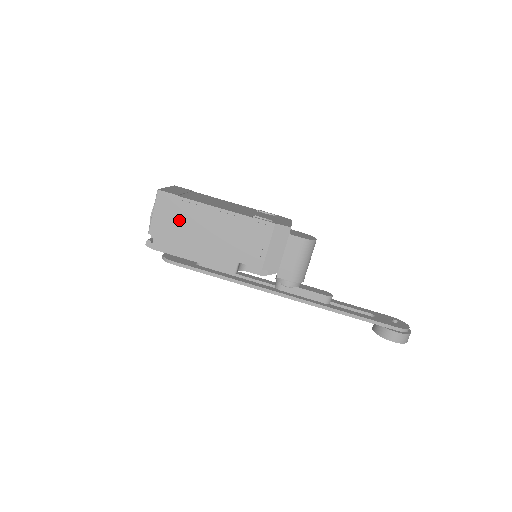
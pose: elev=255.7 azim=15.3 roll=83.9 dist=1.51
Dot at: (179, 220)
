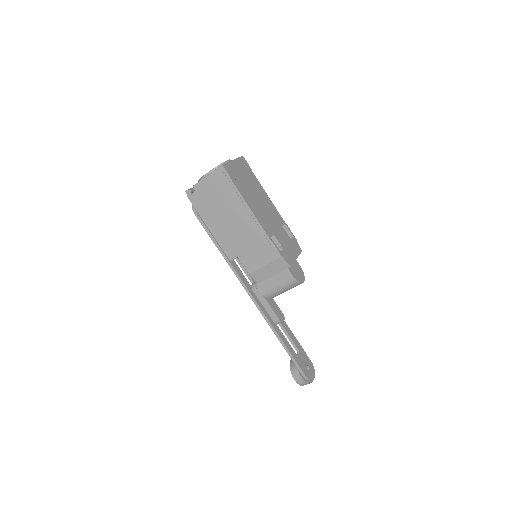
Dot at: (221, 197)
